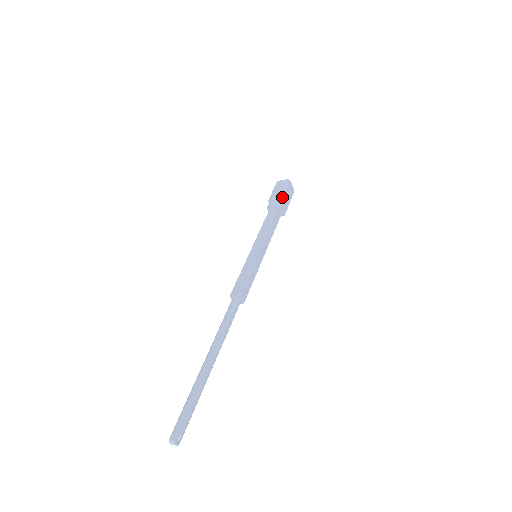
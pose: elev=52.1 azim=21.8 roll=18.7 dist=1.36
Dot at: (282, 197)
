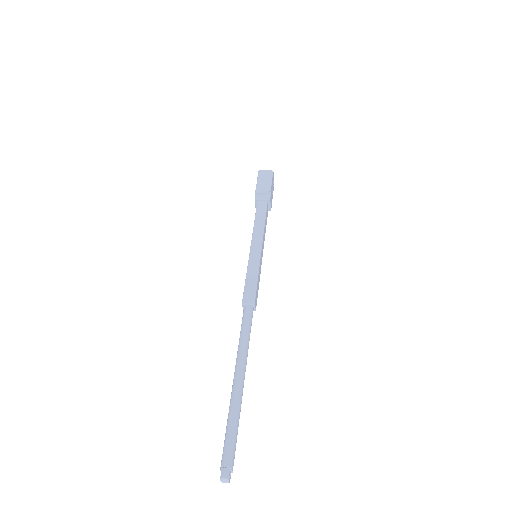
Dot at: (271, 190)
